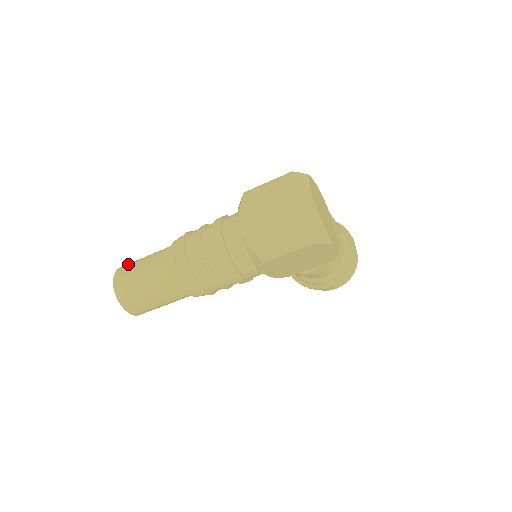
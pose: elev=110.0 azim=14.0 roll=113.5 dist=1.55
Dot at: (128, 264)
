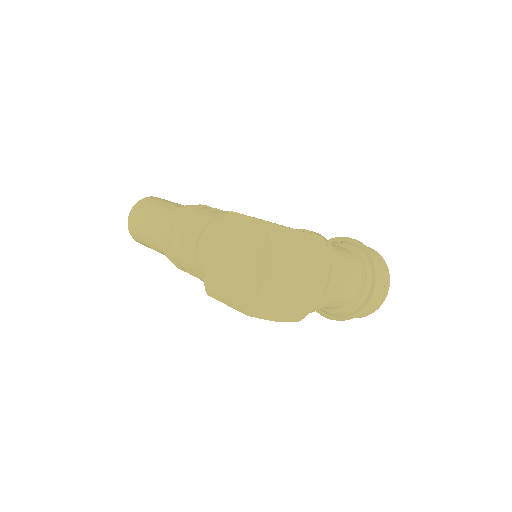
Dot at: (149, 200)
